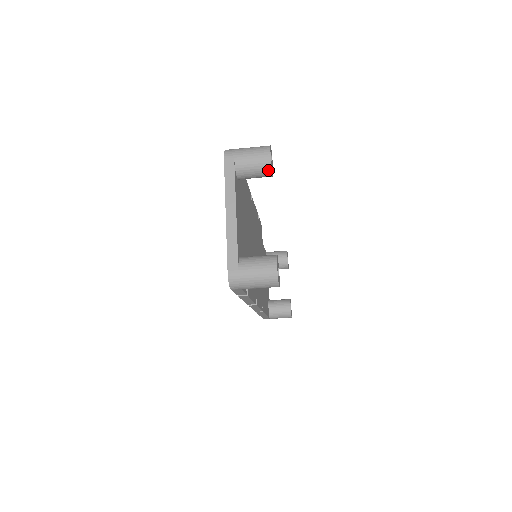
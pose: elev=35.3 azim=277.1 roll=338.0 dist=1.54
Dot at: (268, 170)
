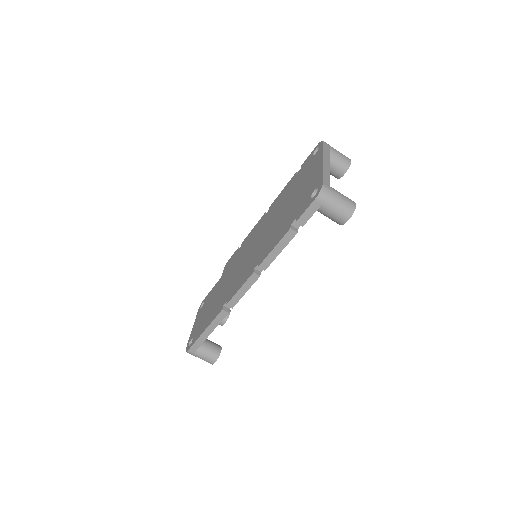
Dot at: (346, 168)
